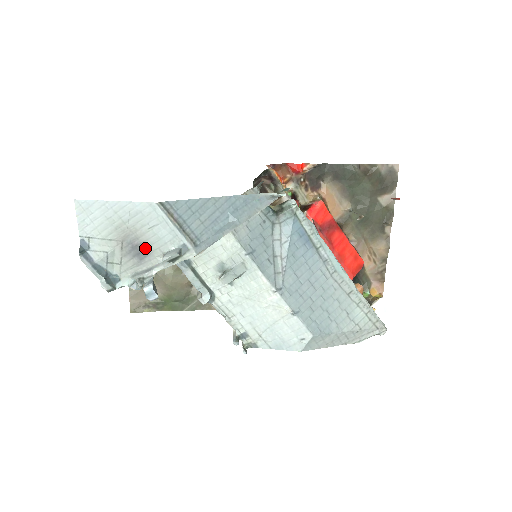
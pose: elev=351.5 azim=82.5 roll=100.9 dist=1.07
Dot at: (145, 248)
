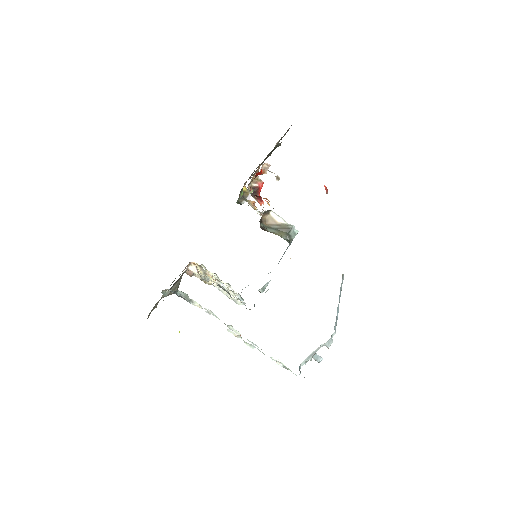
Dot at: occluded
